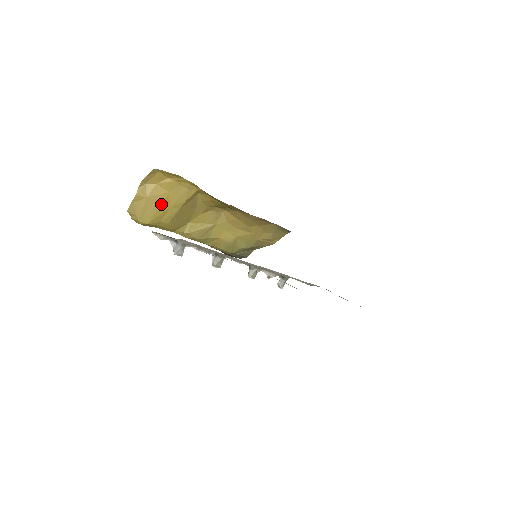
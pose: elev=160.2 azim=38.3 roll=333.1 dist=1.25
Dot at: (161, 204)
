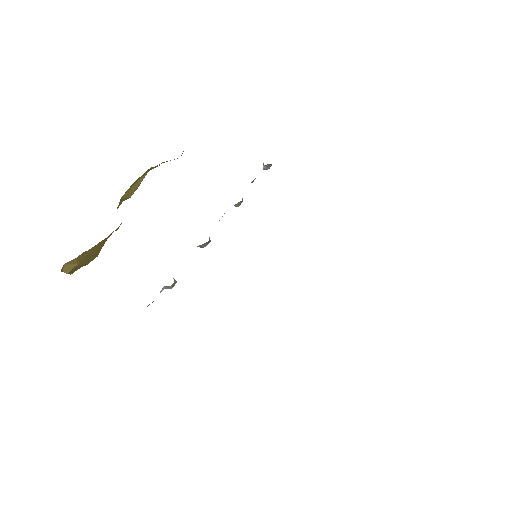
Dot at: (96, 250)
